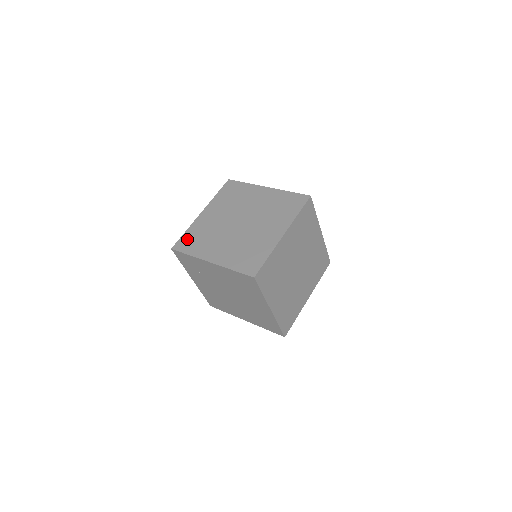
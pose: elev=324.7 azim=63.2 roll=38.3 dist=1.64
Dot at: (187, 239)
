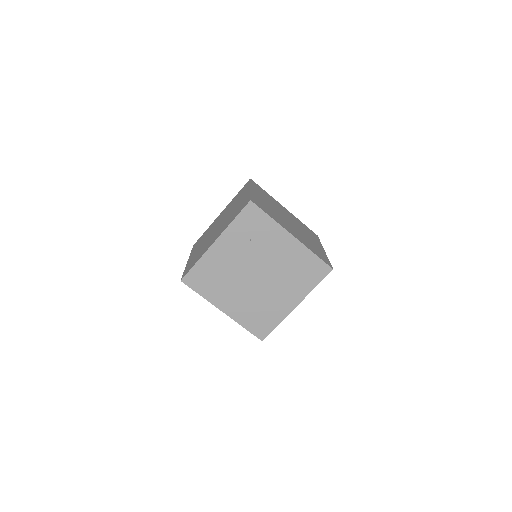
Dot at: (258, 202)
